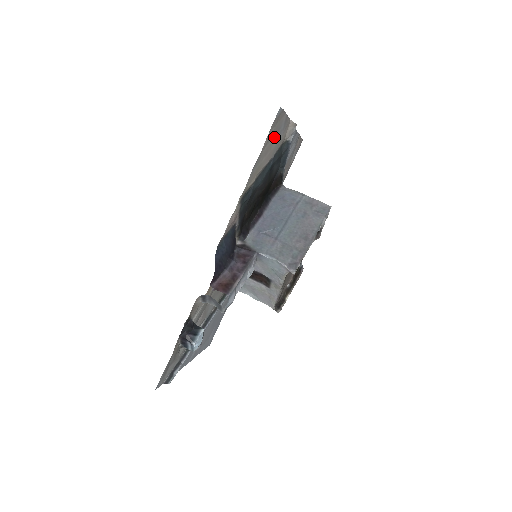
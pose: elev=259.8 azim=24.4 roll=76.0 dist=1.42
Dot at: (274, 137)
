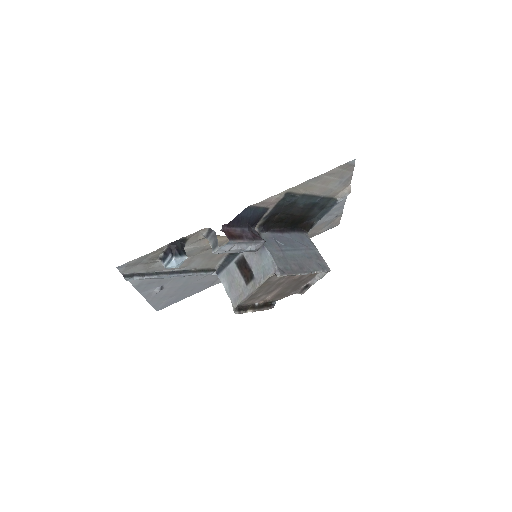
Dot at: (336, 178)
